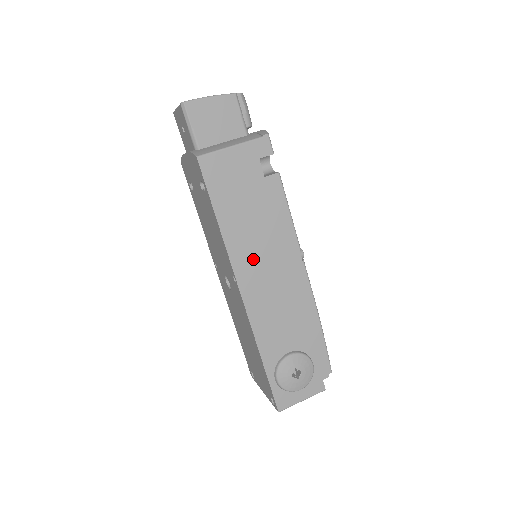
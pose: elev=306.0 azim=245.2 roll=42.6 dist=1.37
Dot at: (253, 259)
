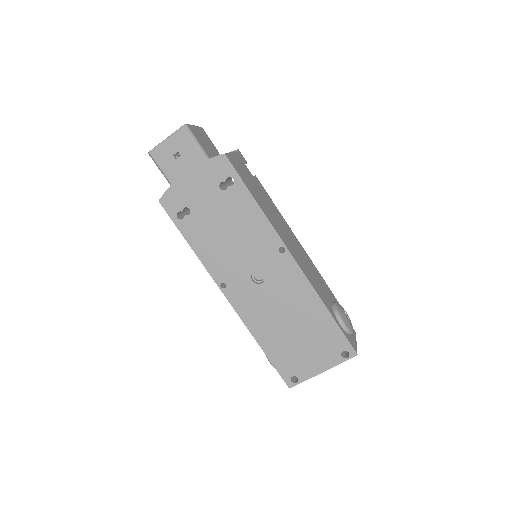
Dot at: (282, 232)
